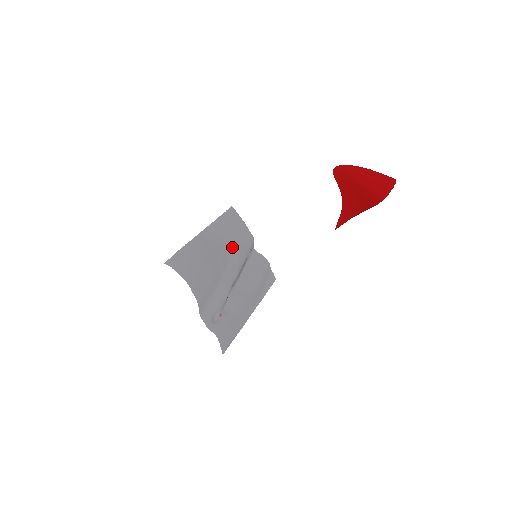
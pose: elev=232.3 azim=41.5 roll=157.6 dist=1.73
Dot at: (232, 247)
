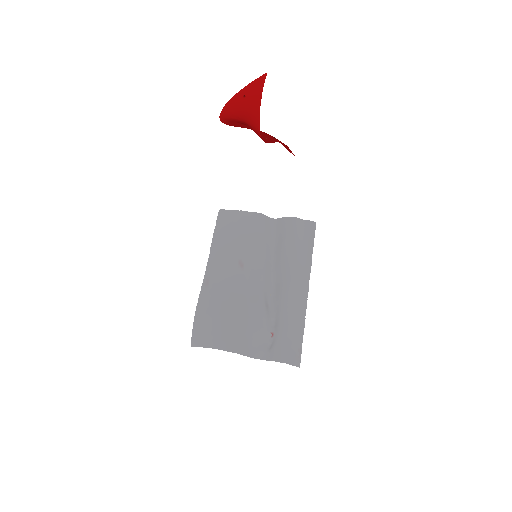
Dot at: (242, 255)
